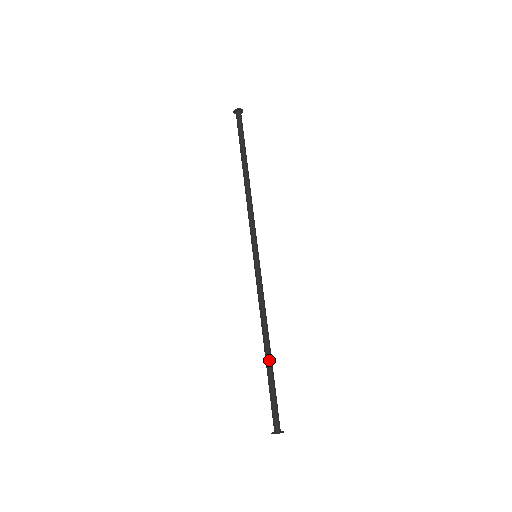
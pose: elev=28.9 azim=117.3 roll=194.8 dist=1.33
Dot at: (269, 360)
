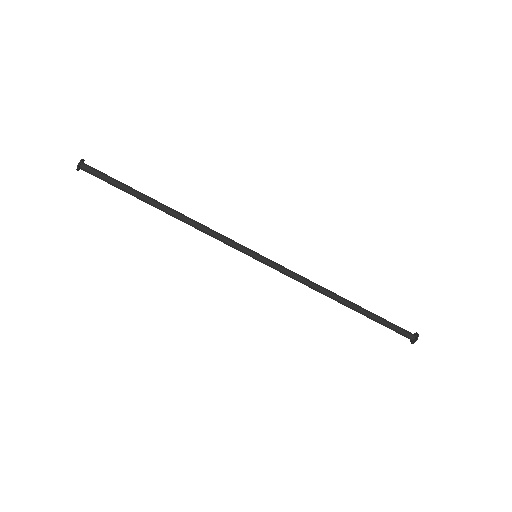
Dot at: (355, 310)
